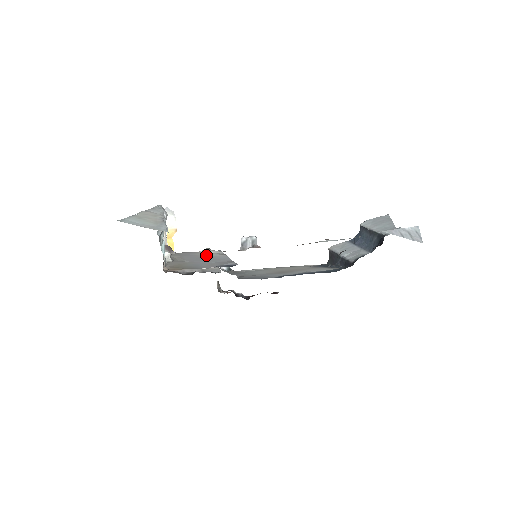
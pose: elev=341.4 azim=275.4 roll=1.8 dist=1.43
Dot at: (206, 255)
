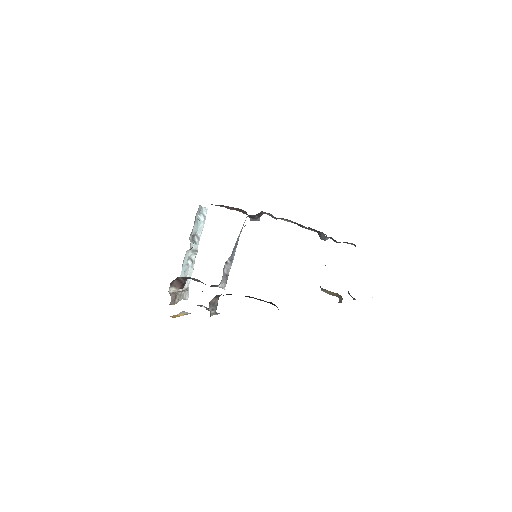
Dot at: occluded
